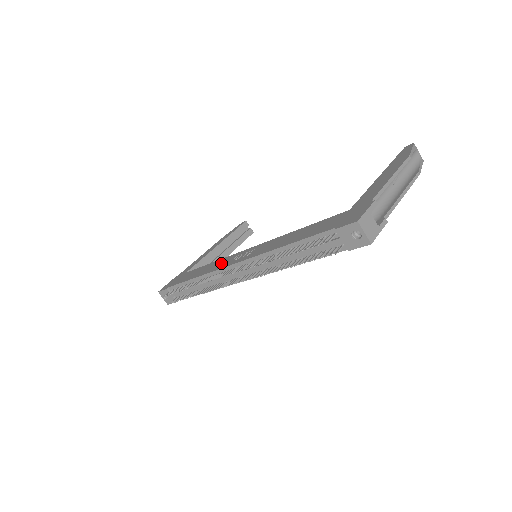
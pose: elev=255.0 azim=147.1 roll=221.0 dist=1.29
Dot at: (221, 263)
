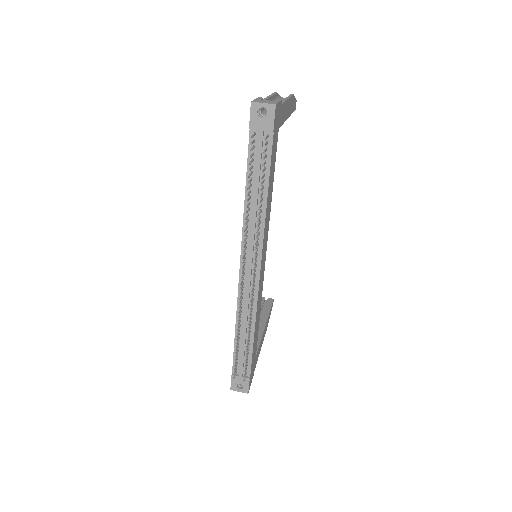
Dot at: occluded
